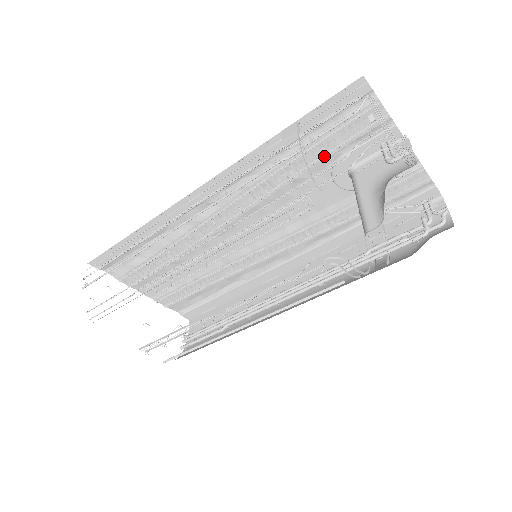
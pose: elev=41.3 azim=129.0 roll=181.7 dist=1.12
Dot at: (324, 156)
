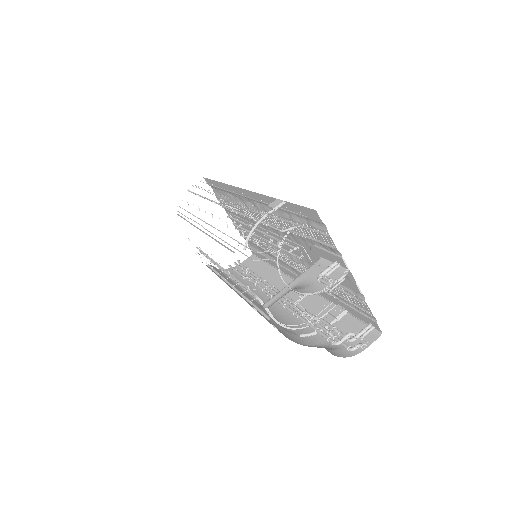
Dot at: (302, 235)
